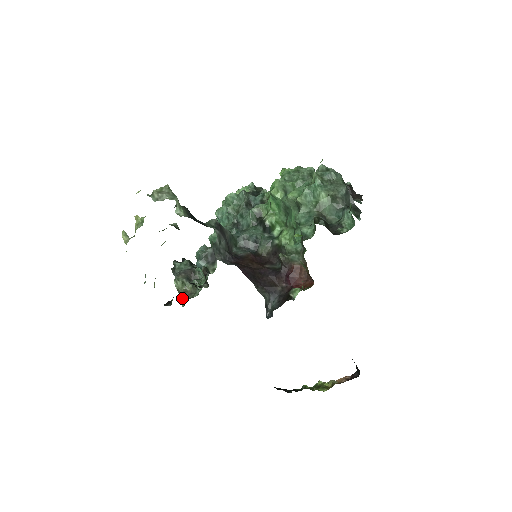
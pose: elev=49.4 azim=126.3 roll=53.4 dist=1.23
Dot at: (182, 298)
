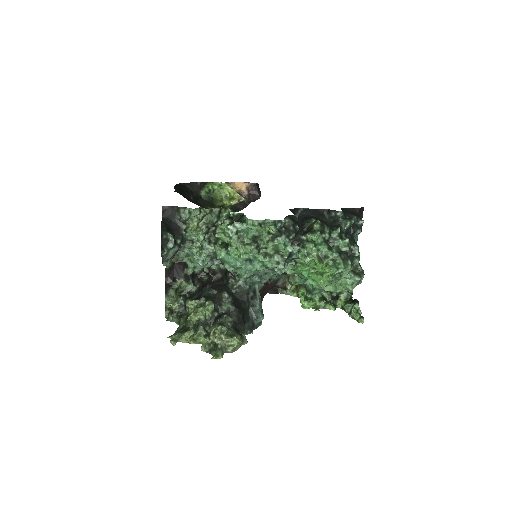
Dot at: occluded
